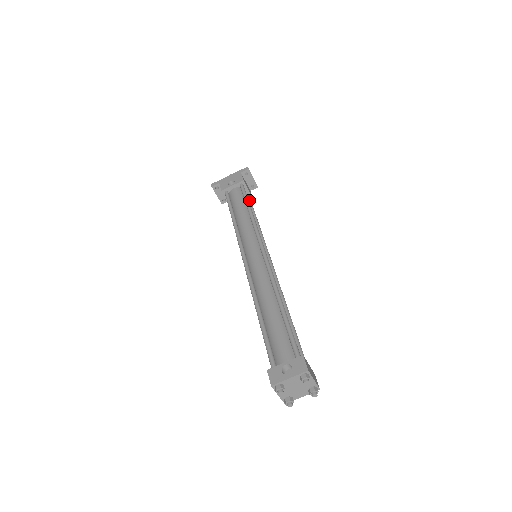
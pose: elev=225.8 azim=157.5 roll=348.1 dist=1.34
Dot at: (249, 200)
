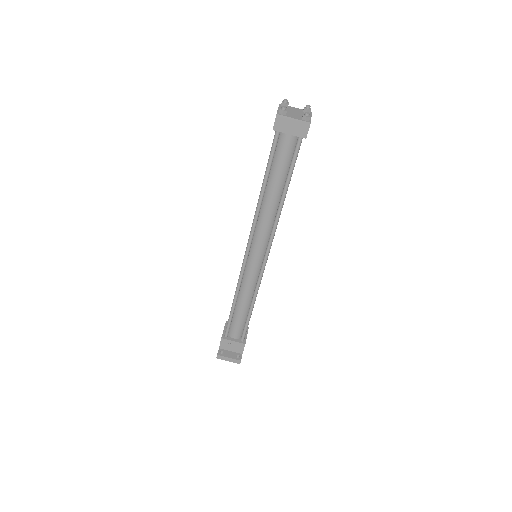
Dot at: occluded
